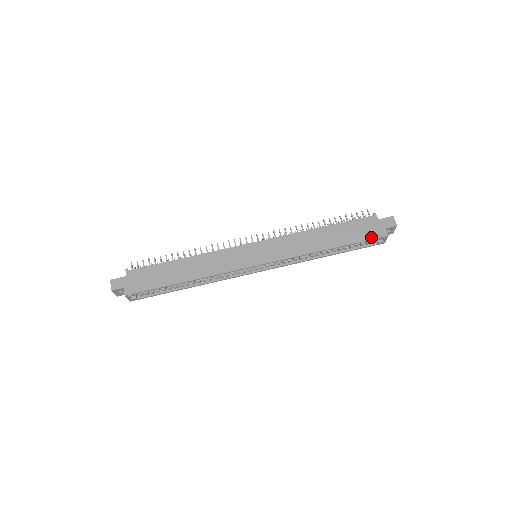
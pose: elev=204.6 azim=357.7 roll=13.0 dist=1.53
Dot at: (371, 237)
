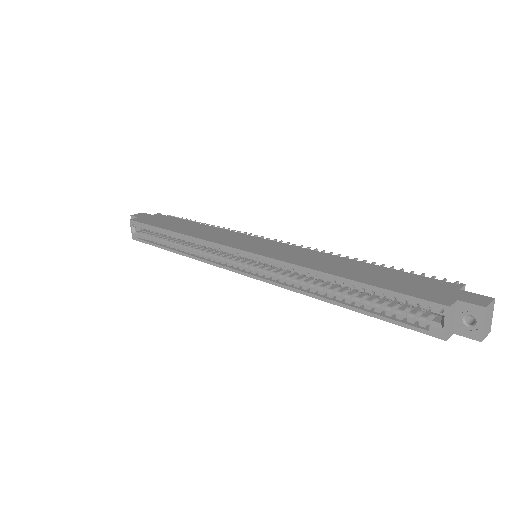
Dot at: (415, 294)
